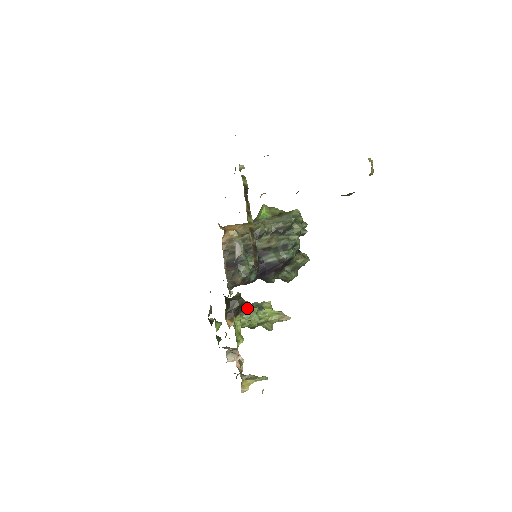
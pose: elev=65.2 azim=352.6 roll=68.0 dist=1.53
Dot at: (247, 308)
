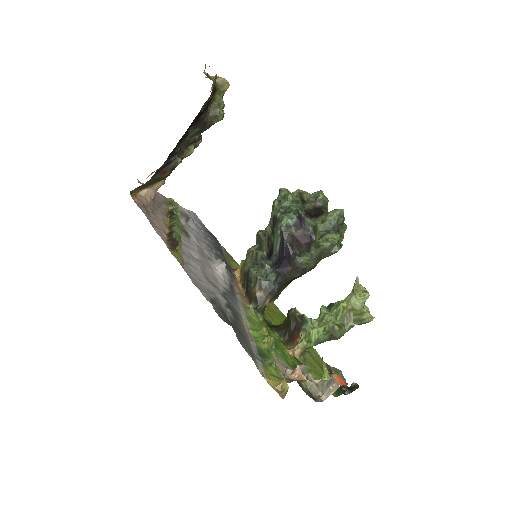
Dot at: (302, 315)
